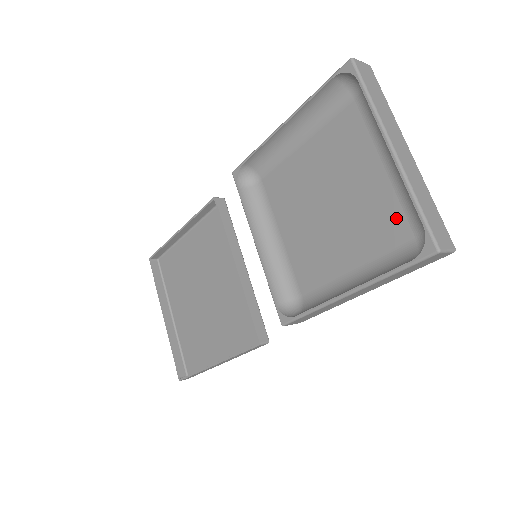
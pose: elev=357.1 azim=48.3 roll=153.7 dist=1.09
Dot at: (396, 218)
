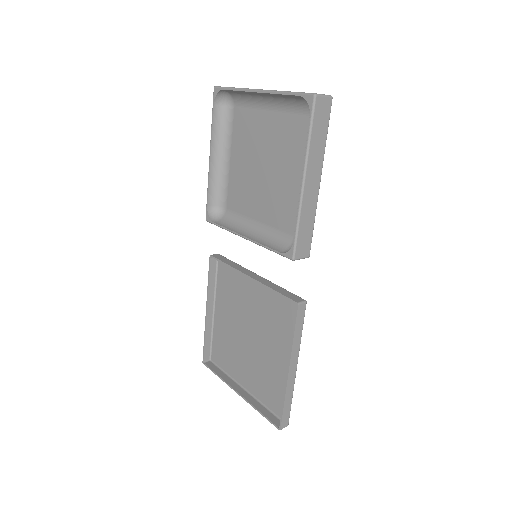
Dot at: (294, 122)
